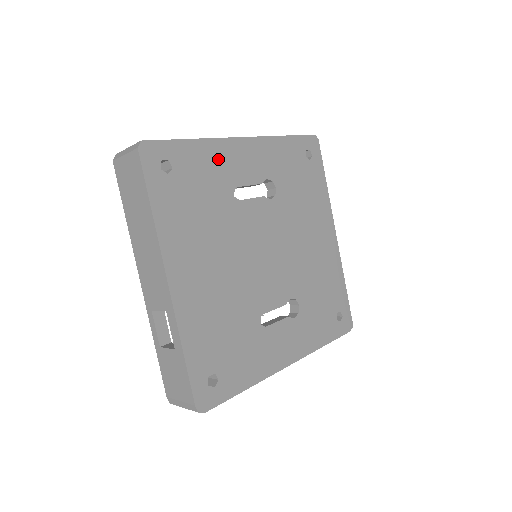
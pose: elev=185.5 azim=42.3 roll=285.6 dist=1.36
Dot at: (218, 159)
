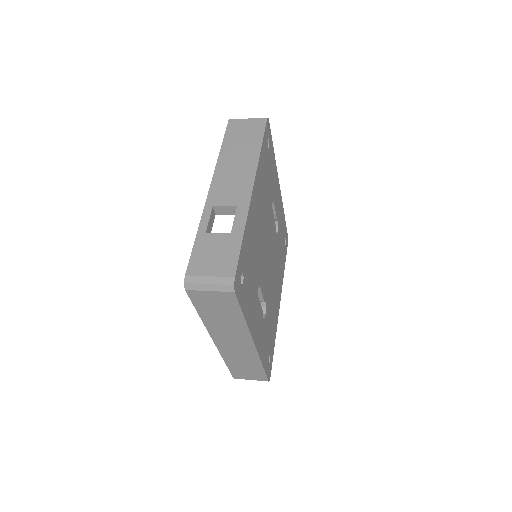
Dot at: (275, 177)
